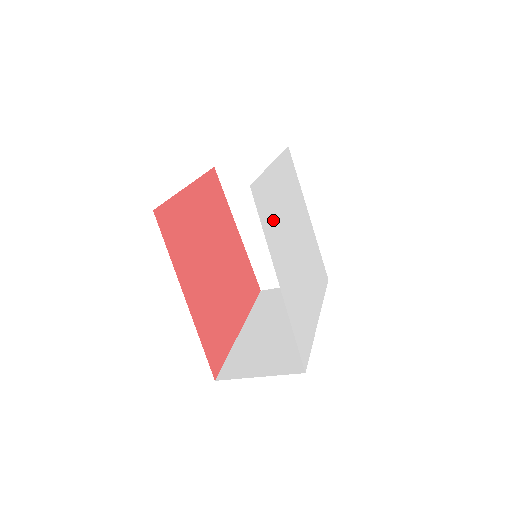
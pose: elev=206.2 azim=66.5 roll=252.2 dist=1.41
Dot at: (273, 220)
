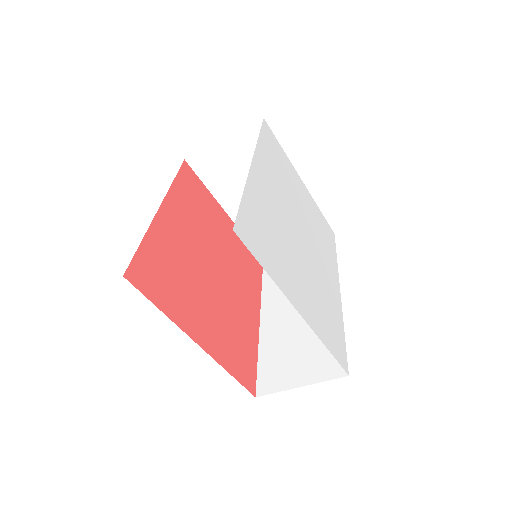
Dot at: (277, 167)
